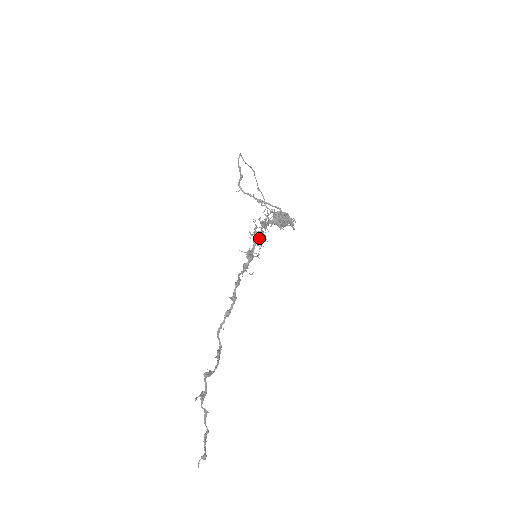
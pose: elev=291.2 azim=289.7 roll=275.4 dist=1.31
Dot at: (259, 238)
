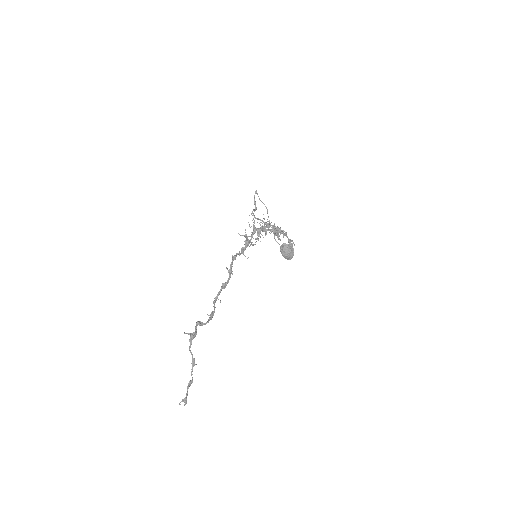
Dot at: (256, 230)
